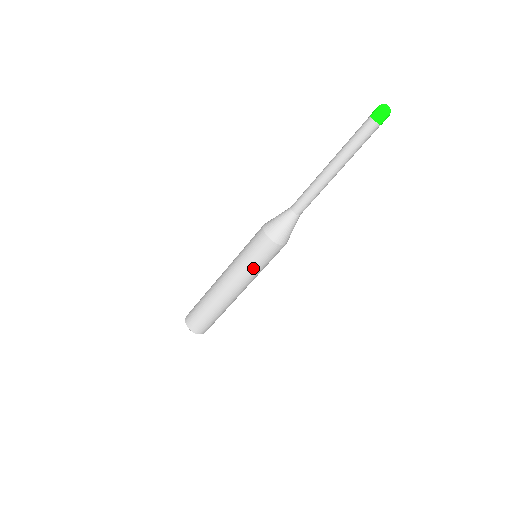
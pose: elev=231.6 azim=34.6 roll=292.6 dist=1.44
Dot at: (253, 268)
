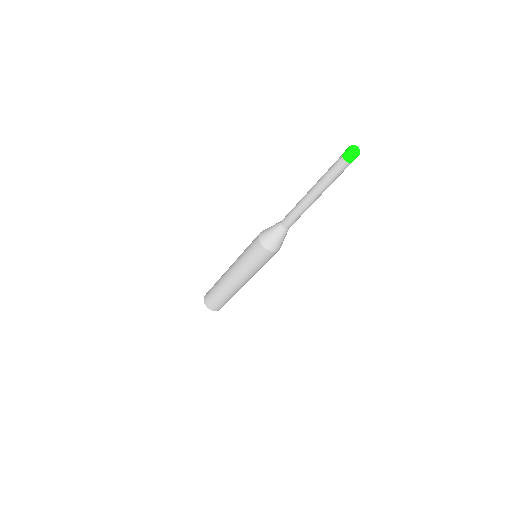
Dot at: (259, 268)
